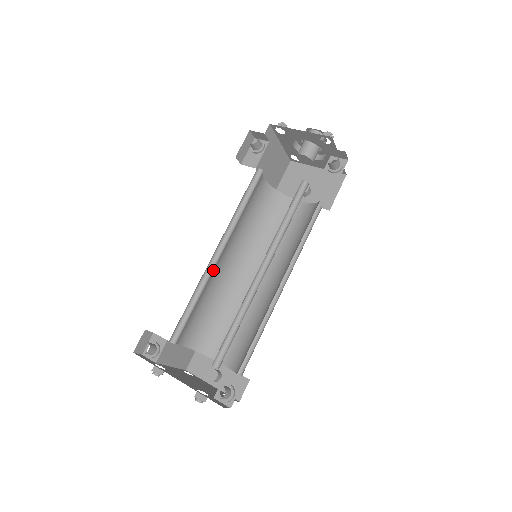
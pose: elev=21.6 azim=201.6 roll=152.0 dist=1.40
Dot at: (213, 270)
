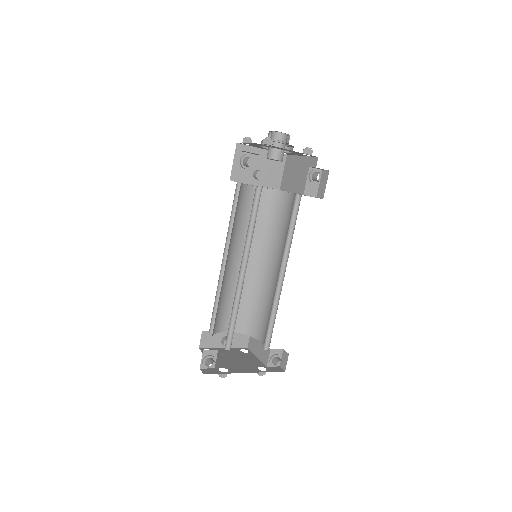
Dot at: occluded
